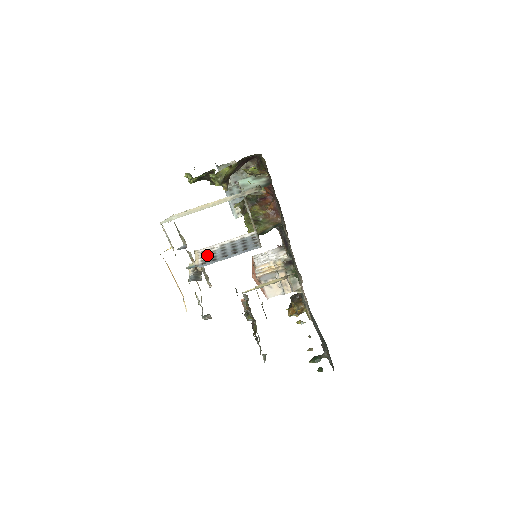
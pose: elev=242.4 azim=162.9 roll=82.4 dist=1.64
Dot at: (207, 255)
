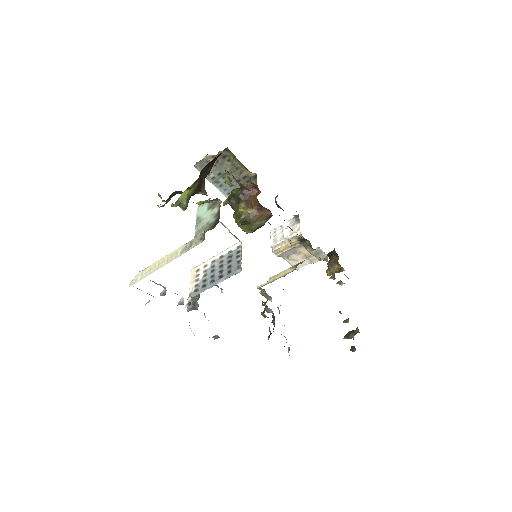
Dot at: (200, 277)
